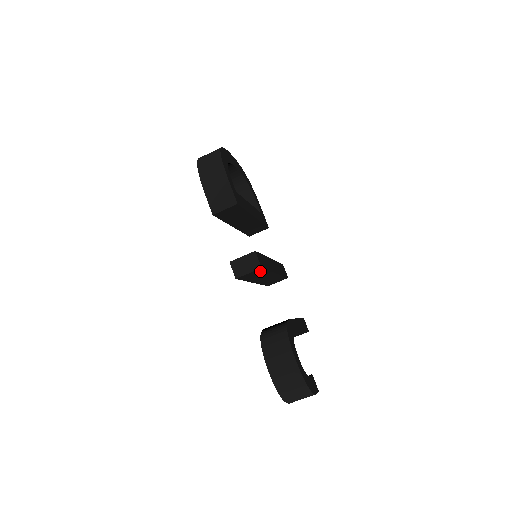
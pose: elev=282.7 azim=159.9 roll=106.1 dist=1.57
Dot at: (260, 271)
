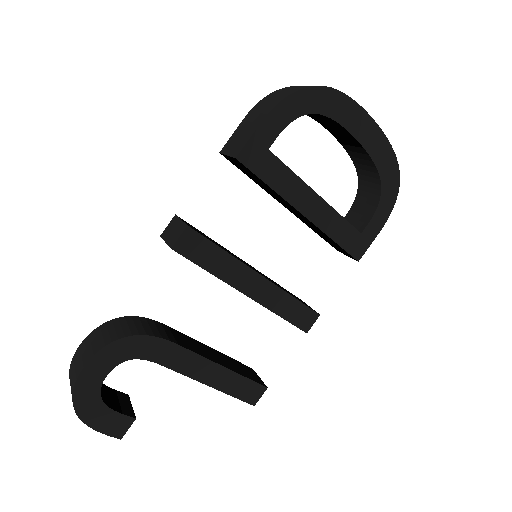
Dot at: (187, 257)
